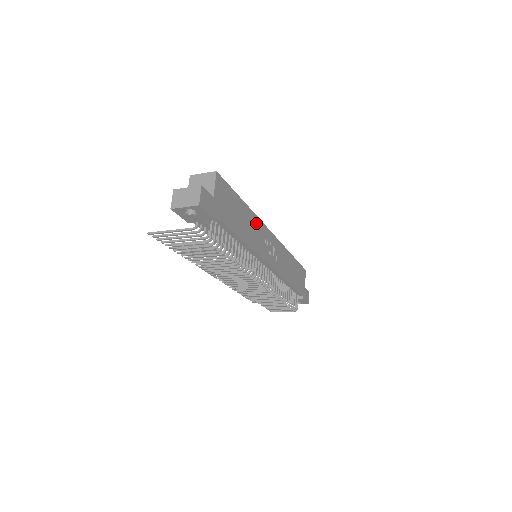
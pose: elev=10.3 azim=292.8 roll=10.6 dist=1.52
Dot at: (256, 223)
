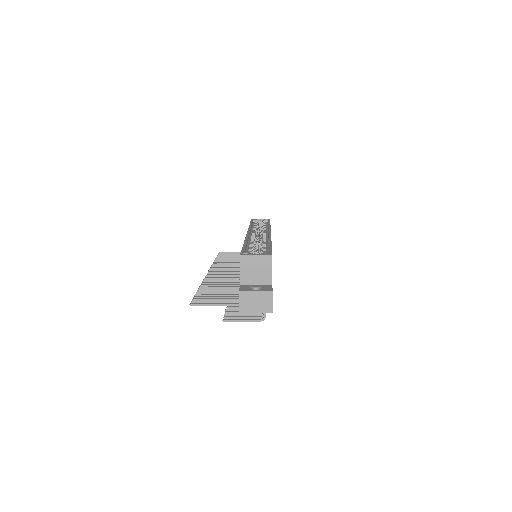
Dot at: occluded
